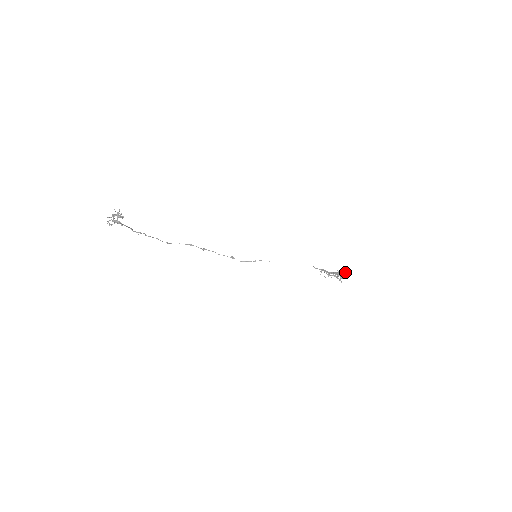
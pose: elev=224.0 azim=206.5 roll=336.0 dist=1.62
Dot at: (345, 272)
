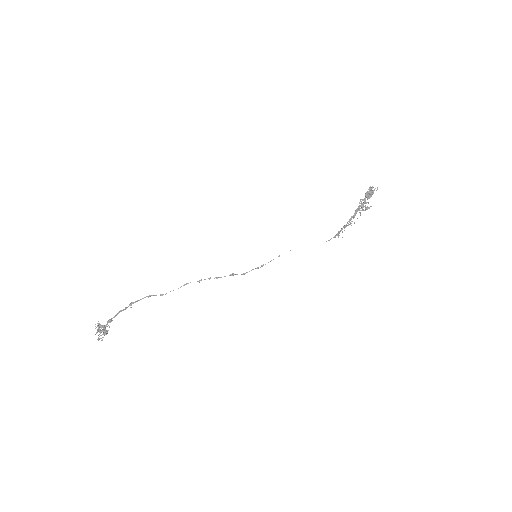
Dot at: (371, 190)
